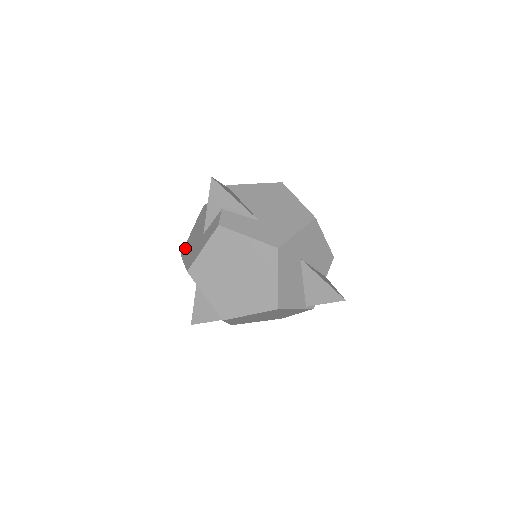
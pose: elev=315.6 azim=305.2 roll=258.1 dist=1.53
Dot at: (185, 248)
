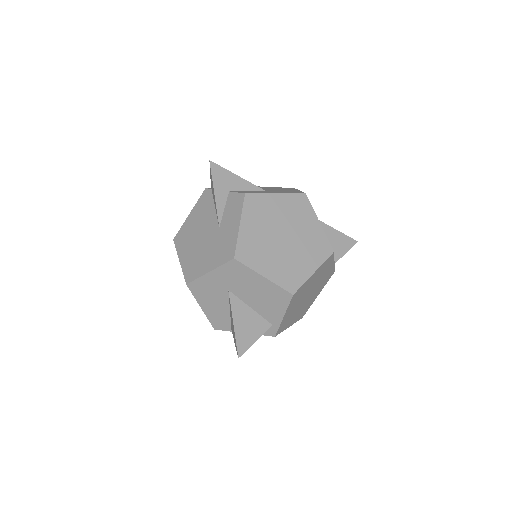
Dot at: (190, 272)
